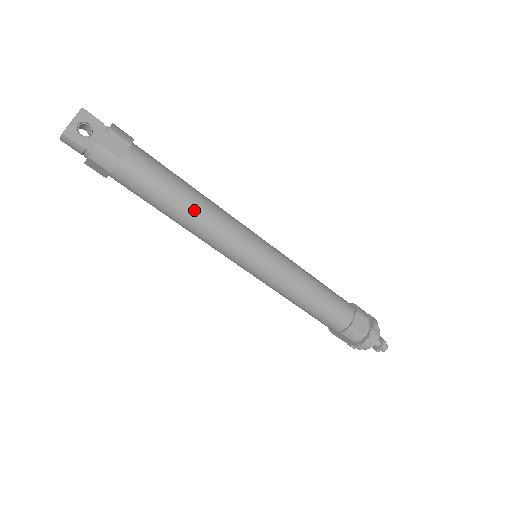
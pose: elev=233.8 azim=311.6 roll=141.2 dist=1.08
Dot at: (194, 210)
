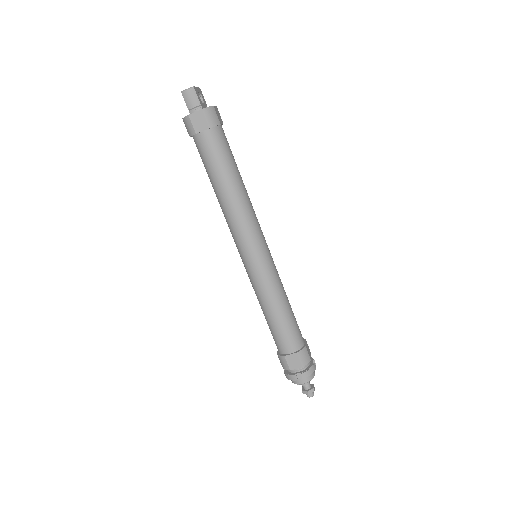
Dot at: (243, 188)
